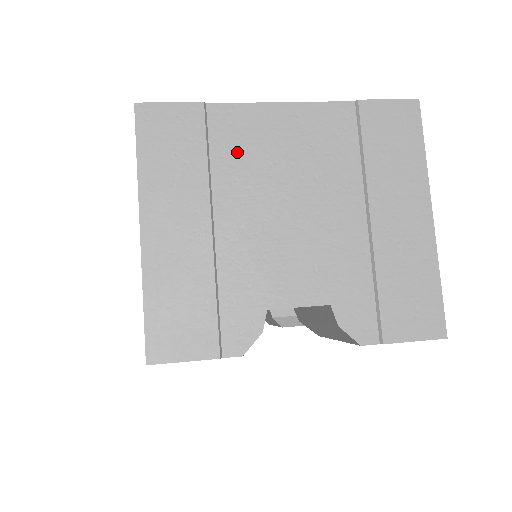
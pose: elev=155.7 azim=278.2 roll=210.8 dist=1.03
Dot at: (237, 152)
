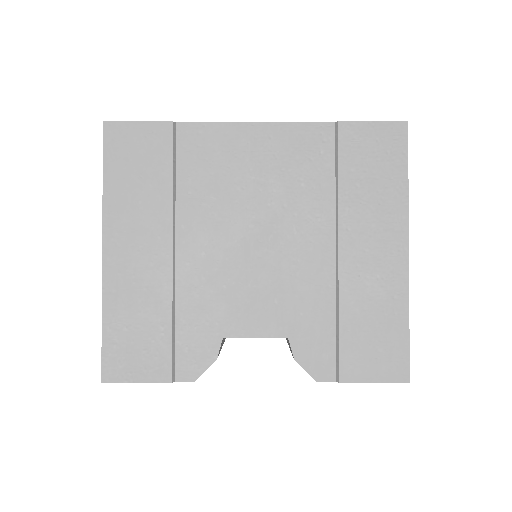
Dot at: (204, 175)
